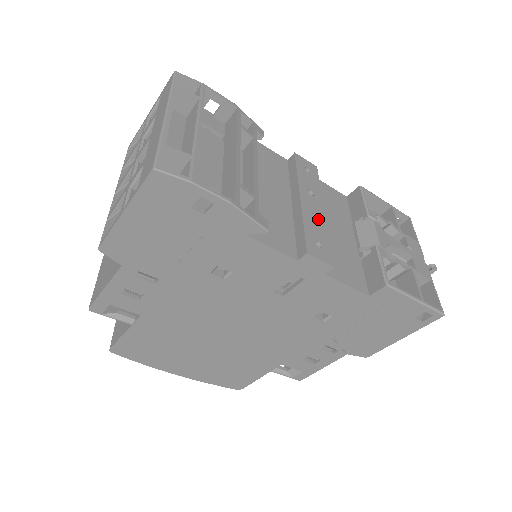
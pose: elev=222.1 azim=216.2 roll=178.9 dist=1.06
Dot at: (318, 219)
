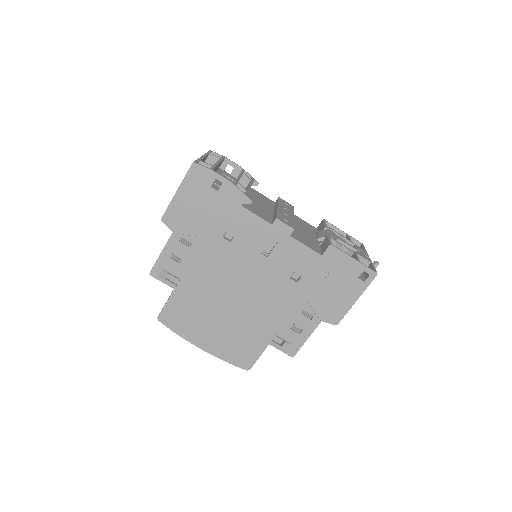
Dot at: (288, 216)
